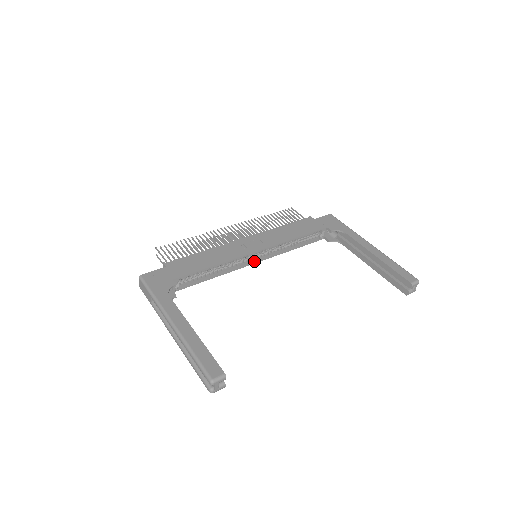
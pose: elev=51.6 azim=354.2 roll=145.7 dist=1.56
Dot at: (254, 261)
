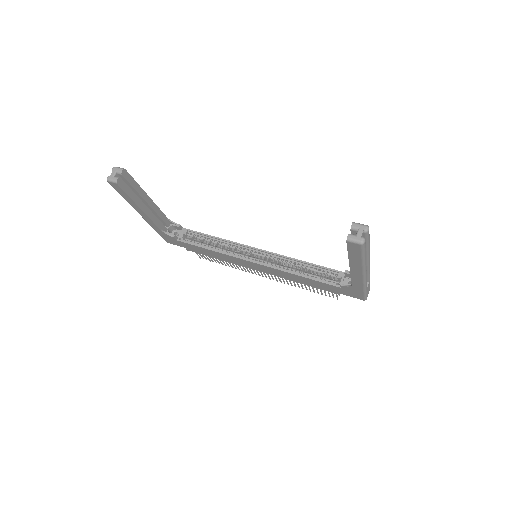
Dot at: (252, 261)
